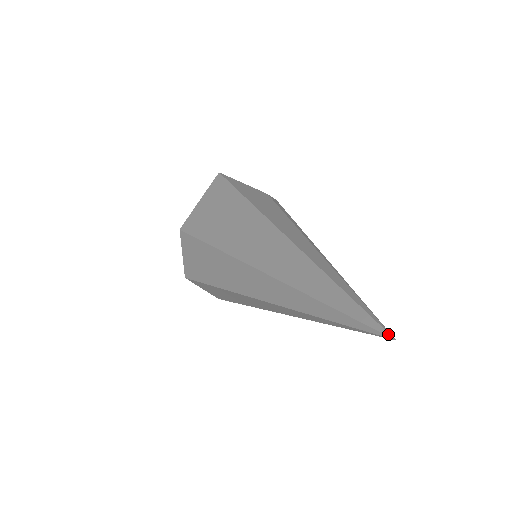
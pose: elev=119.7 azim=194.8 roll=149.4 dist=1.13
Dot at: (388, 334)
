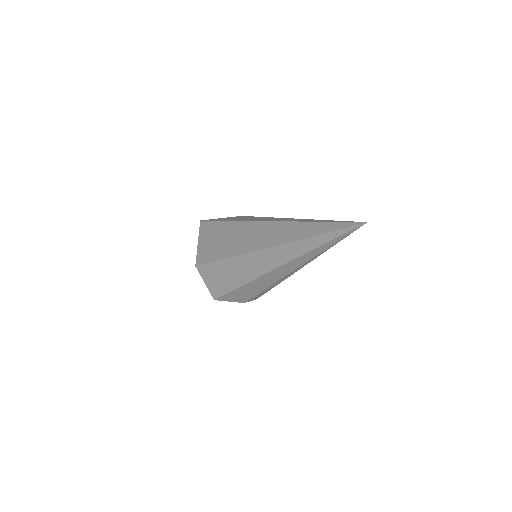
Dot at: (362, 223)
